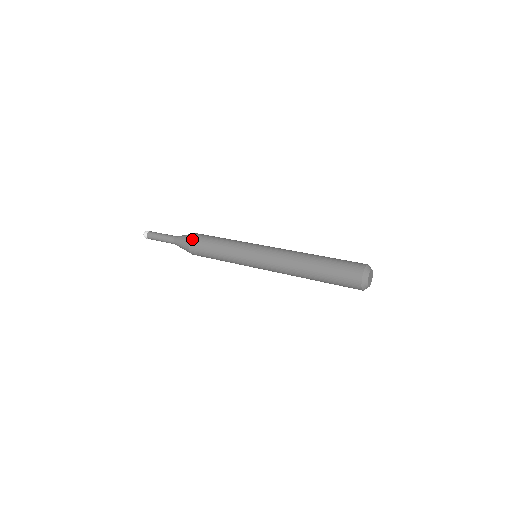
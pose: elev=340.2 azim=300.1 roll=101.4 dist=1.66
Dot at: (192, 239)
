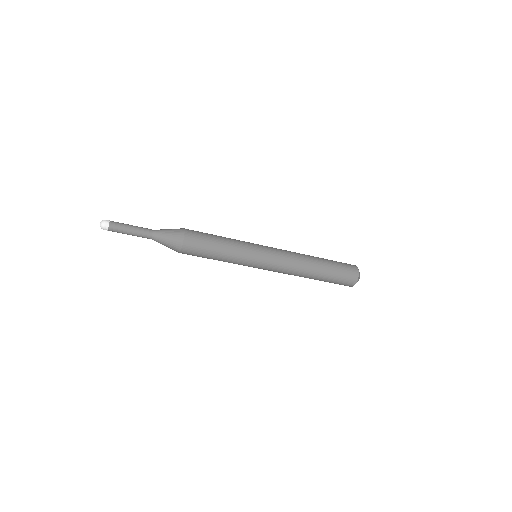
Dot at: occluded
